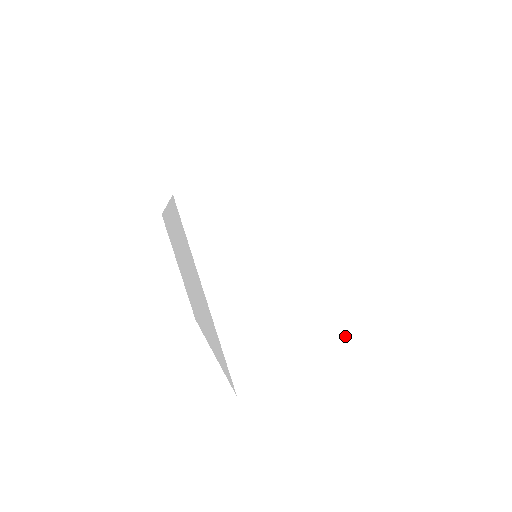
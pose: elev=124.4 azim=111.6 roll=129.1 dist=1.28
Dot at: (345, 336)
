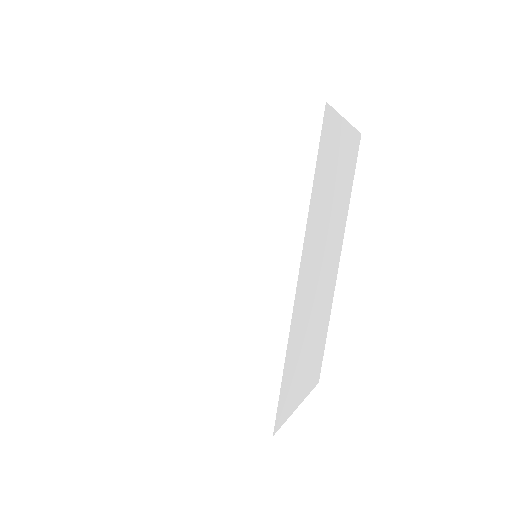
Dot at: occluded
